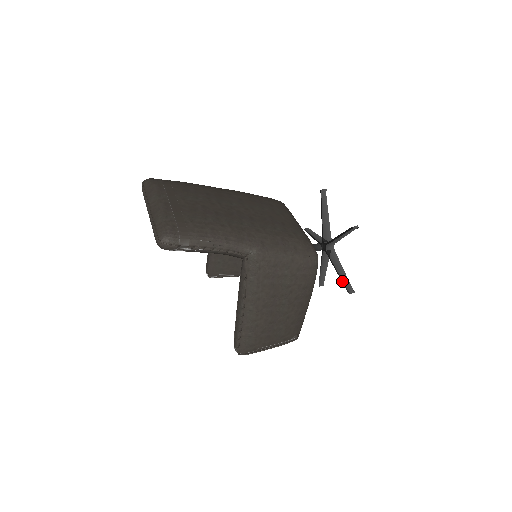
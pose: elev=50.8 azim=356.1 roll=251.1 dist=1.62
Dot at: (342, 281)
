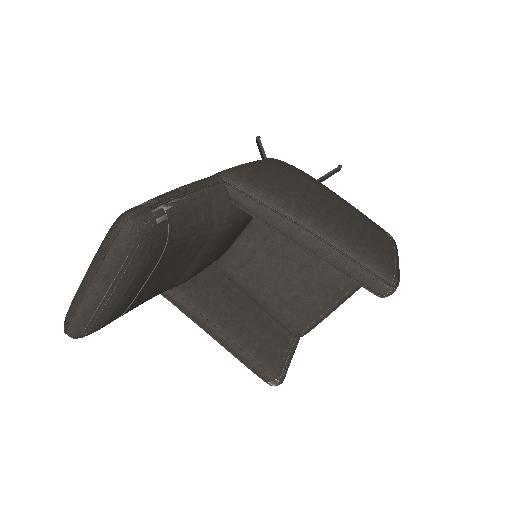
Dot at: (324, 179)
